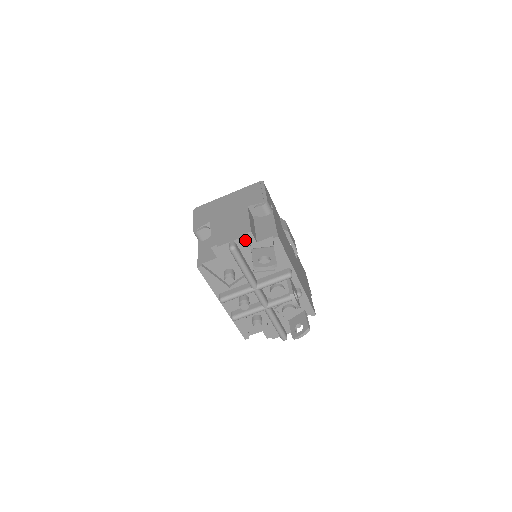
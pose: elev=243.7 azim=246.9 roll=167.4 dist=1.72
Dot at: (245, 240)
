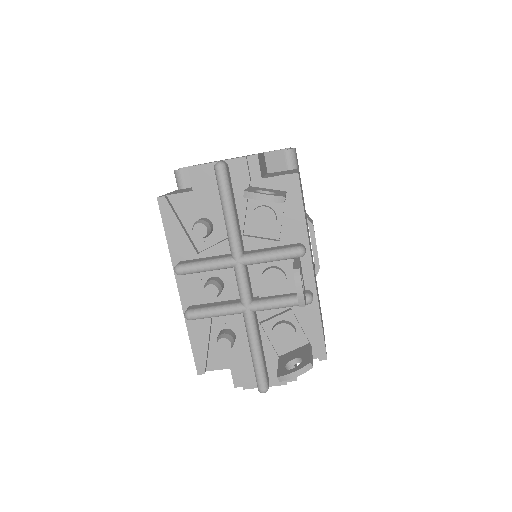
Dot at: (244, 165)
